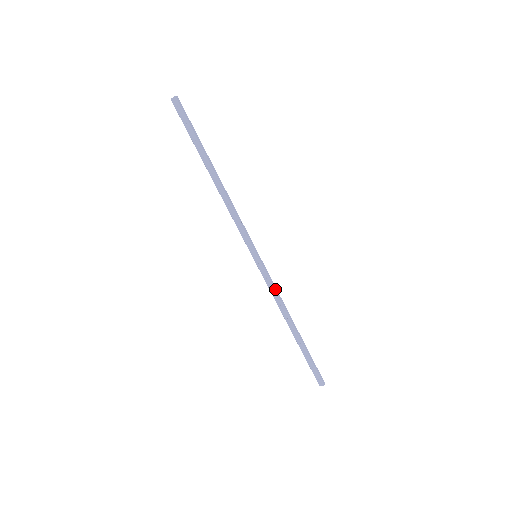
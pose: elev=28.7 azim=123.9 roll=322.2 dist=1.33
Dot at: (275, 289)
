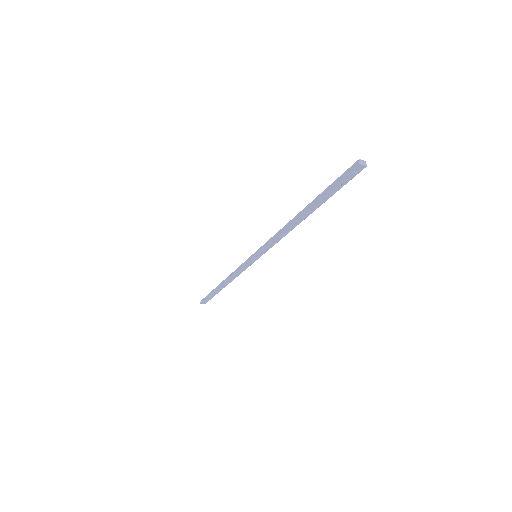
Dot at: occluded
